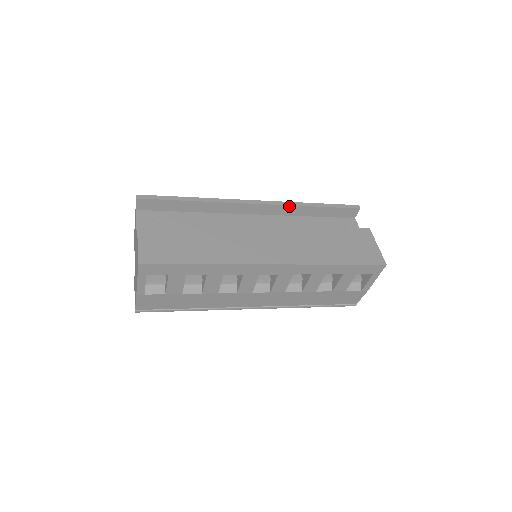
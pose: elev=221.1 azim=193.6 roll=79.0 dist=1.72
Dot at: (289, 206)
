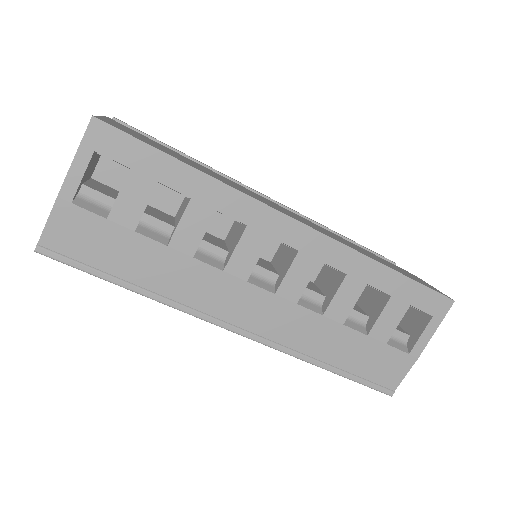
Dot at: (309, 220)
